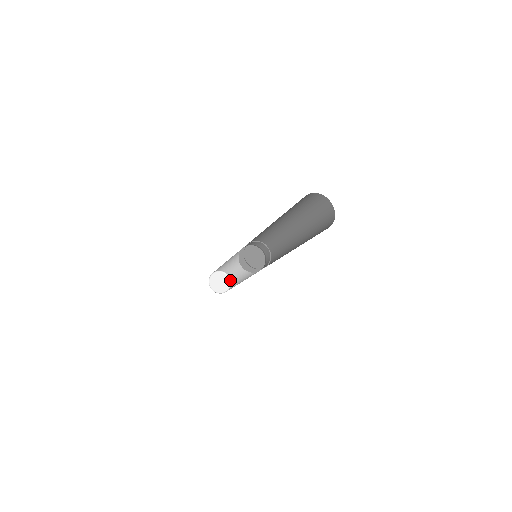
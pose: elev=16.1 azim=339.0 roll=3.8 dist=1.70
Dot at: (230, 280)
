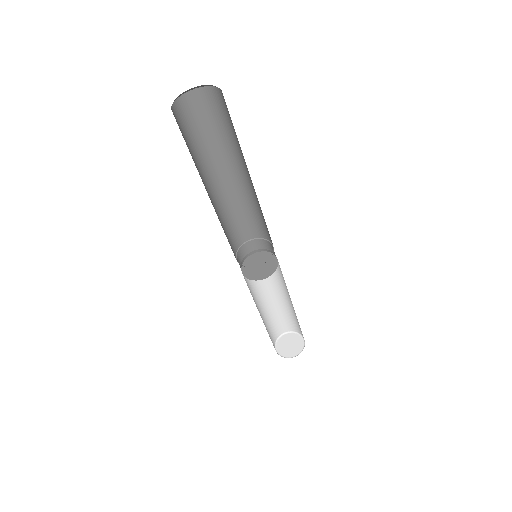
Dot at: (300, 335)
